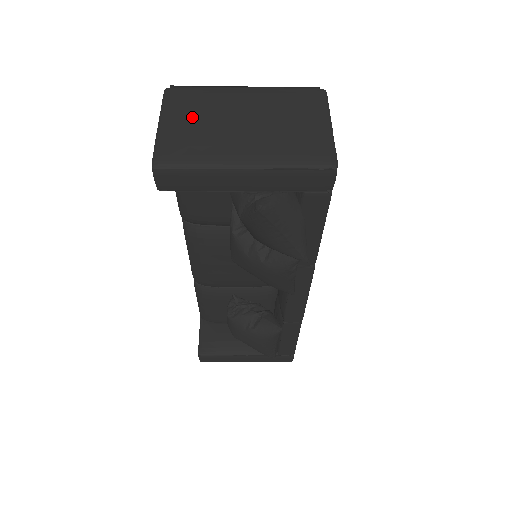
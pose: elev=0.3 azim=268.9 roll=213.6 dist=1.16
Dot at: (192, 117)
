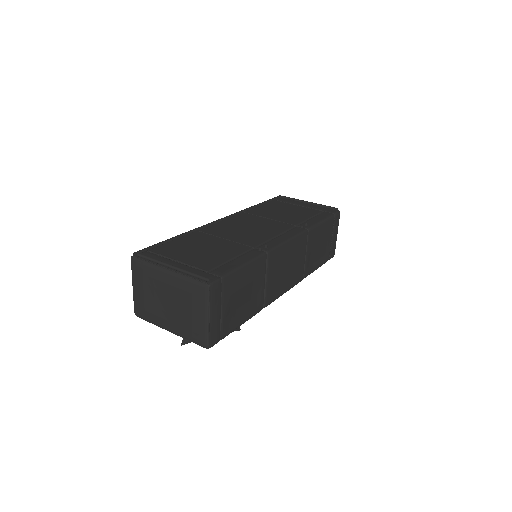
Dot at: (144, 290)
